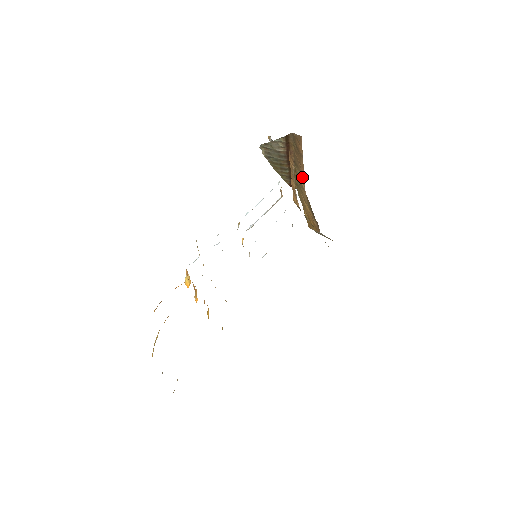
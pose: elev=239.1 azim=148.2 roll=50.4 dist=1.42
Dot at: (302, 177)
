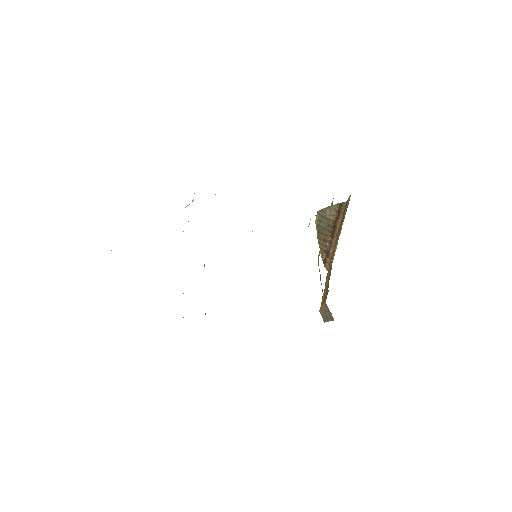
Dot at: (336, 245)
